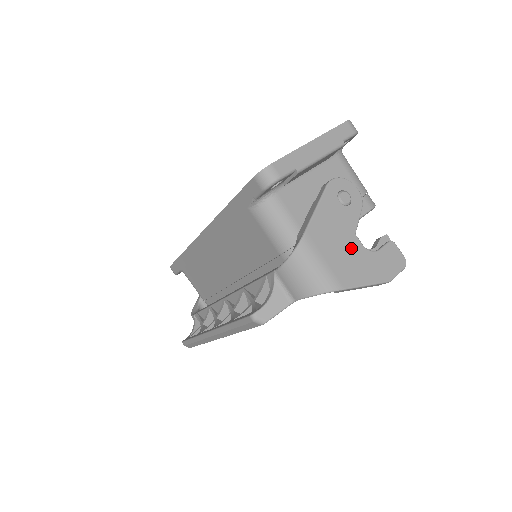
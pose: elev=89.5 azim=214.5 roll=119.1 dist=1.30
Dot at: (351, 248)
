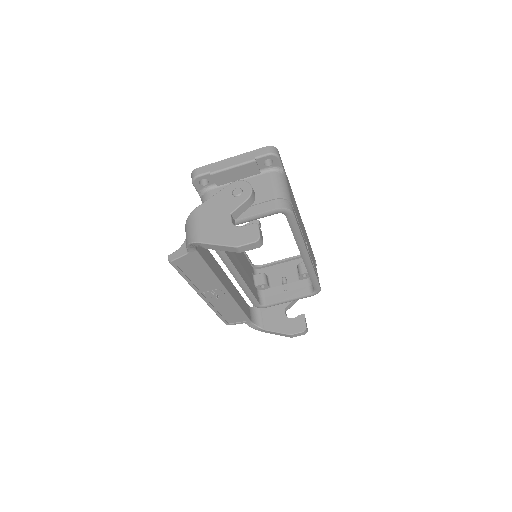
Dot at: (221, 221)
